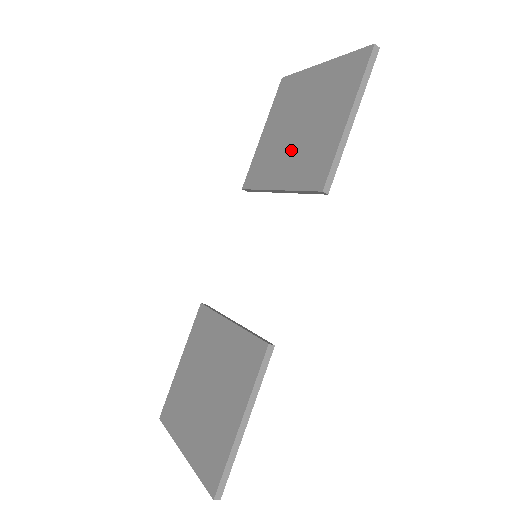
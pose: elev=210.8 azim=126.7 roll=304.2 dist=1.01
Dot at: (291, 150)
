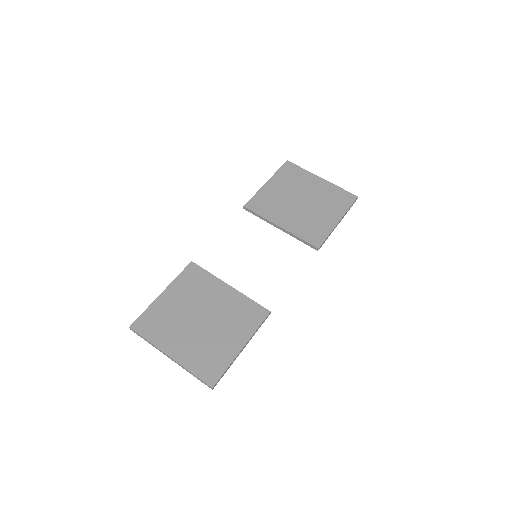
Dot at: (294, 211)
